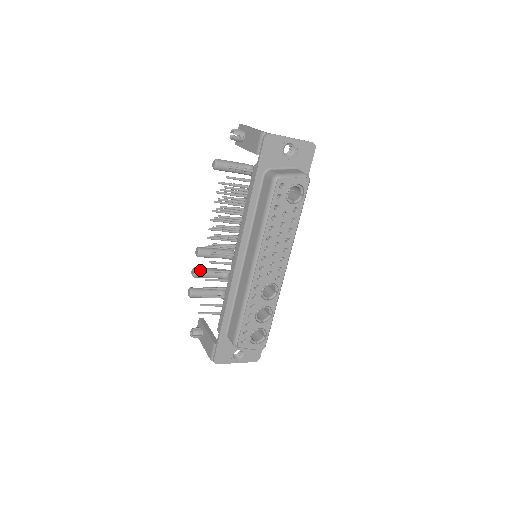
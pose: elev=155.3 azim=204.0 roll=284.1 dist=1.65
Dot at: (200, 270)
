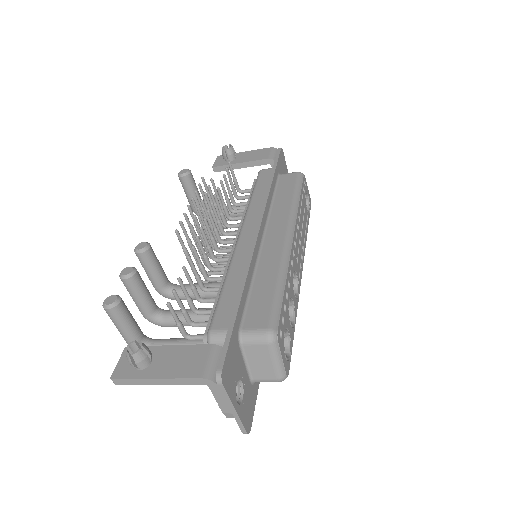
Dot at: occluded
